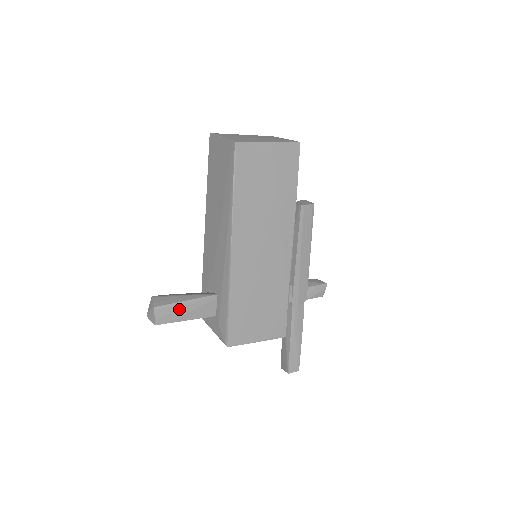
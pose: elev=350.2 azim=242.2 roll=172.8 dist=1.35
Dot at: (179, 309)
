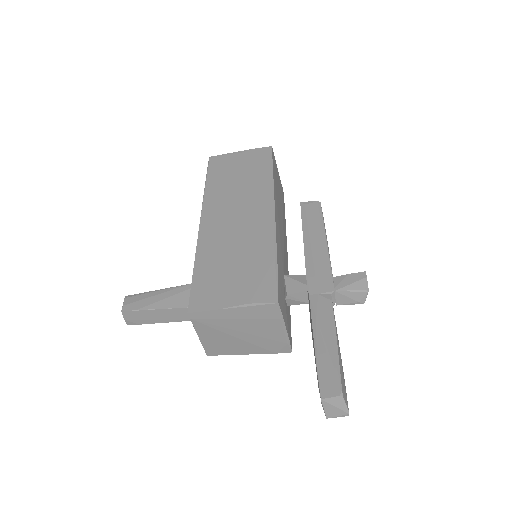
Dot at: (151, 297)
